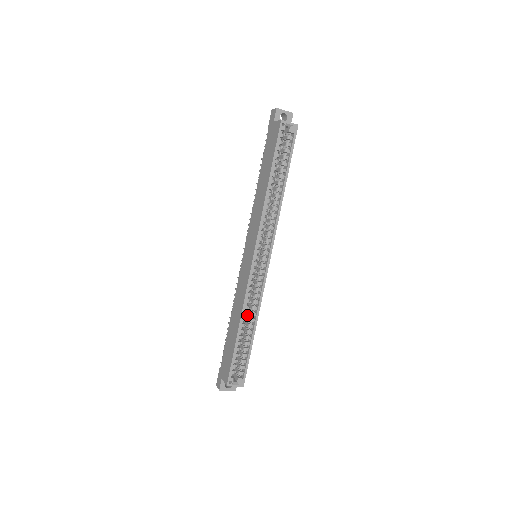
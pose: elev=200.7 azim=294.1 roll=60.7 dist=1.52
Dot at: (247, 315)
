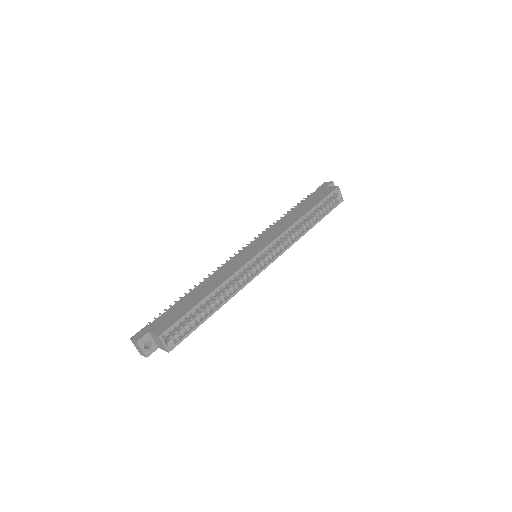
Dot at: occluded
